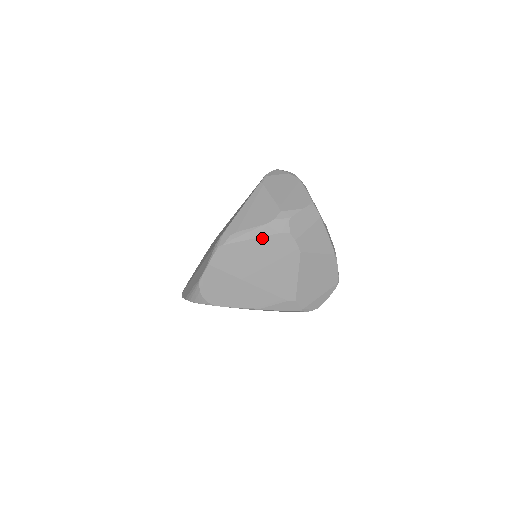
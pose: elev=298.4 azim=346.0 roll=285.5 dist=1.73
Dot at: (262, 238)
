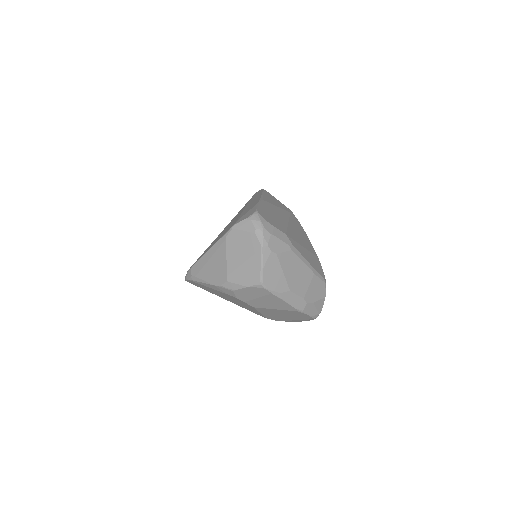
Dot at: (215, 290)
